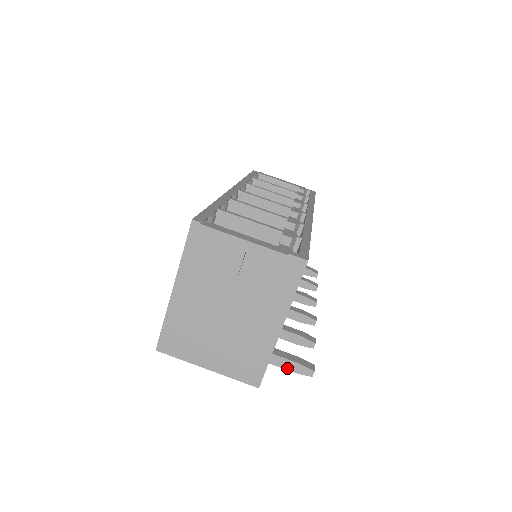
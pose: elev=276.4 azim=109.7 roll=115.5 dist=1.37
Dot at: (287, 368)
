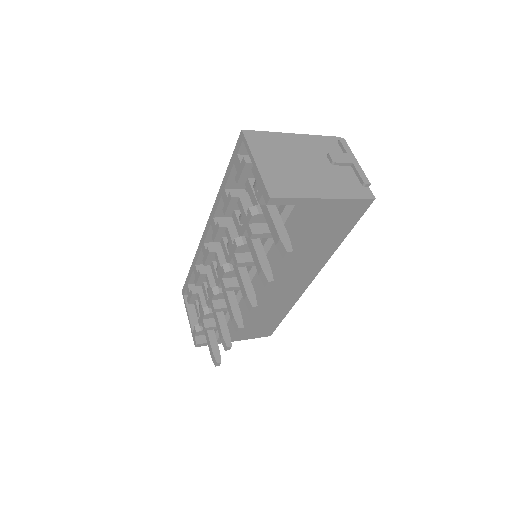
Dot at: (279, 232)
